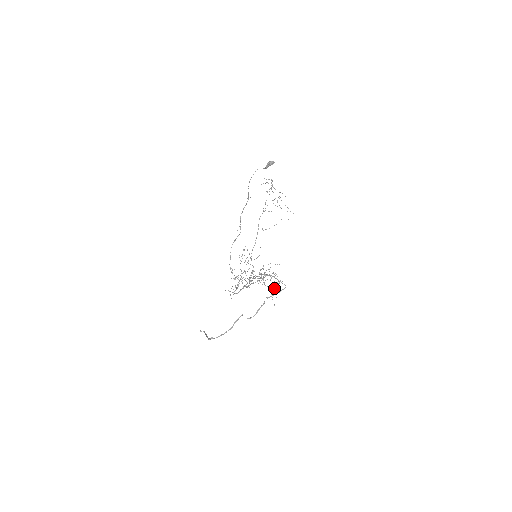
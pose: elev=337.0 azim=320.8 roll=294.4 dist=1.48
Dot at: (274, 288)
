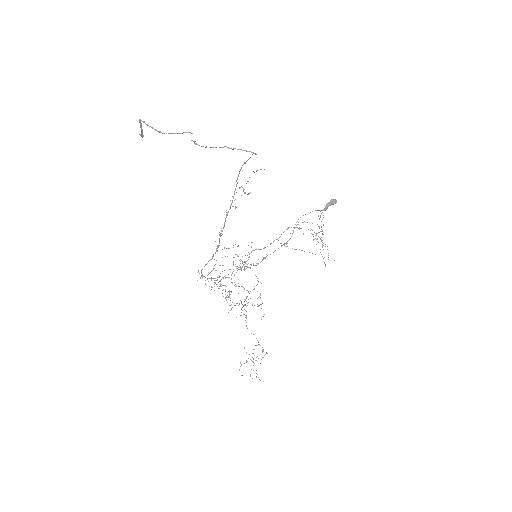
Dot at: occluded
